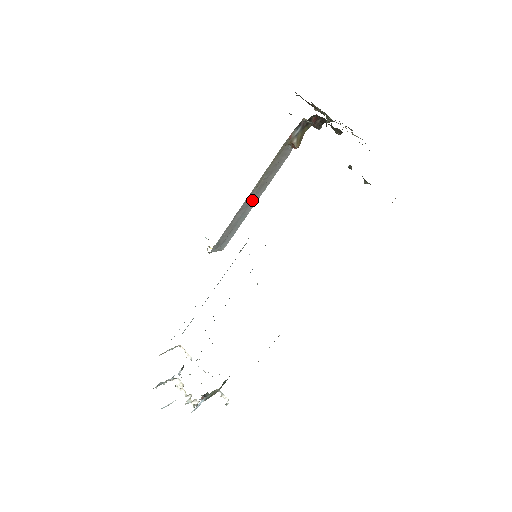
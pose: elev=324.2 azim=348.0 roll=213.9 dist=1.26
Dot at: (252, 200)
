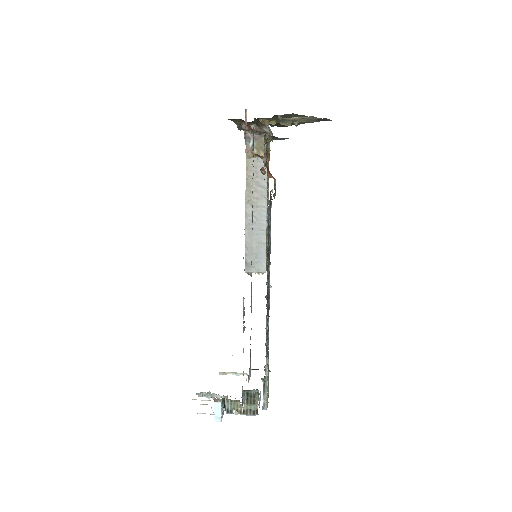
Dot at: (258, 215)
